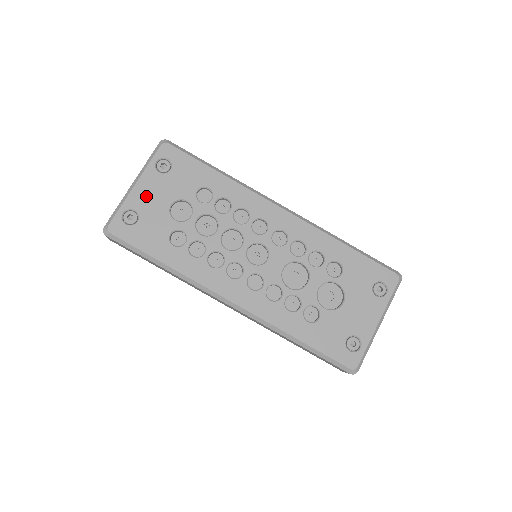
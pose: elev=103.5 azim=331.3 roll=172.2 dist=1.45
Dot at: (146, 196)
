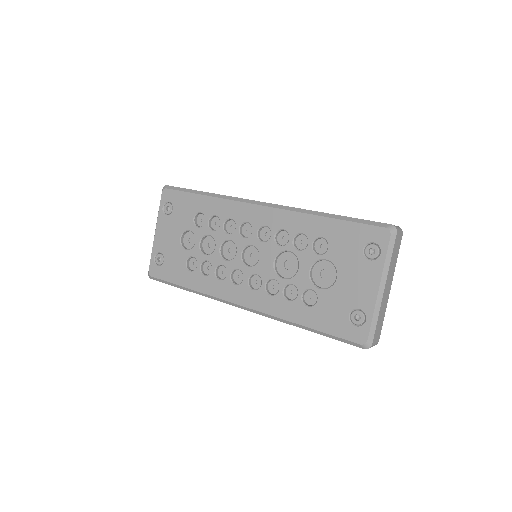
Dot at: (164, 238)
